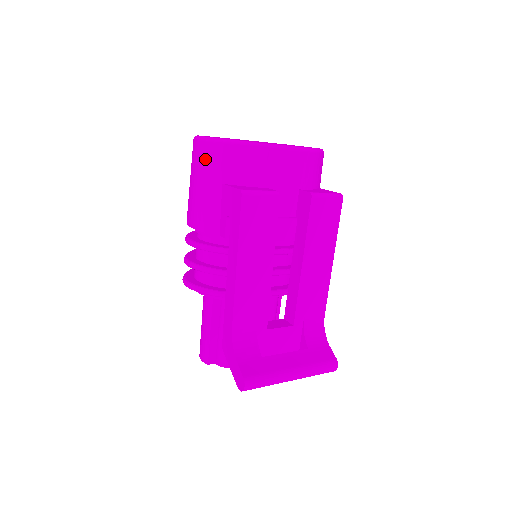
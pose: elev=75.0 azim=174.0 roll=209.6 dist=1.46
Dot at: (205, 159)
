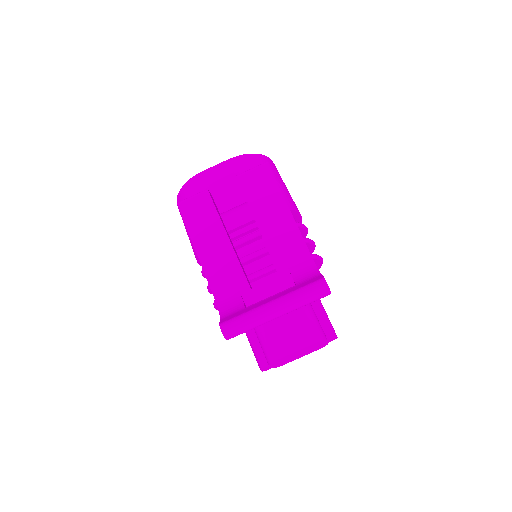
Dot at: (180, 213)
